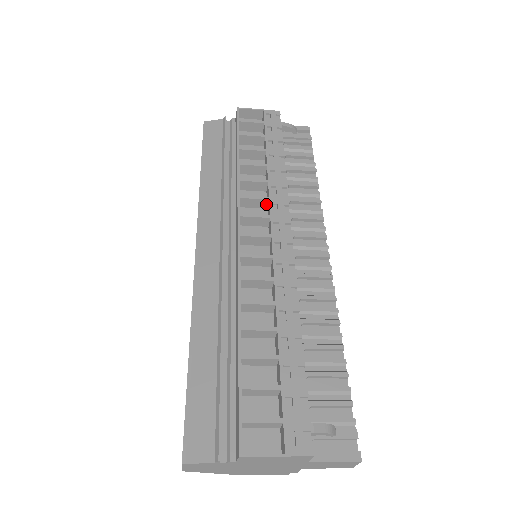
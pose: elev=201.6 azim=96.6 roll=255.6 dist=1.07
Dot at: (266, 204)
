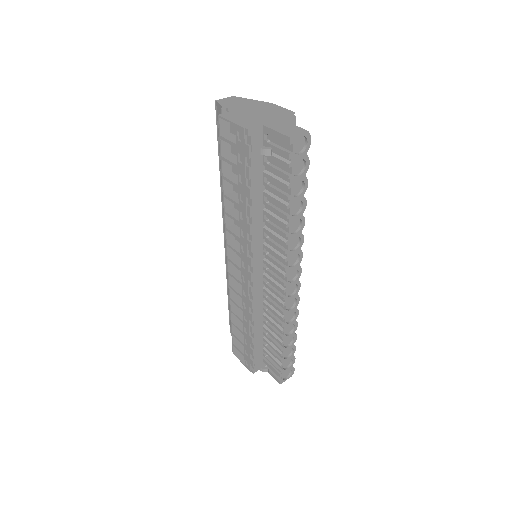
Dot at: occluded
